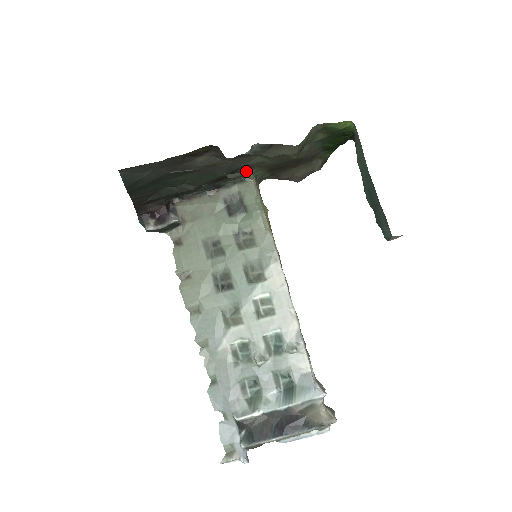
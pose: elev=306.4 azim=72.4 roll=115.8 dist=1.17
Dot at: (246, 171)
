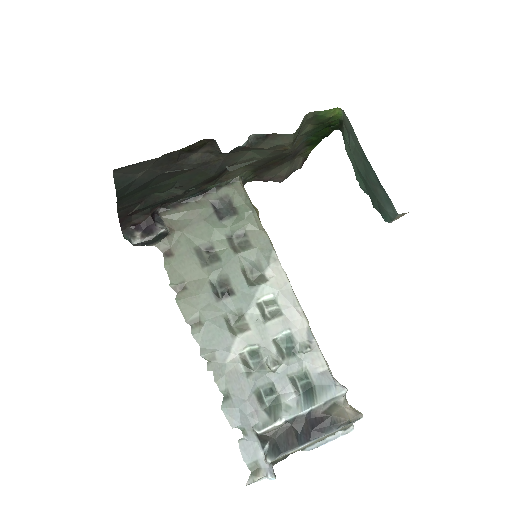
Dot at: (247, 162)
